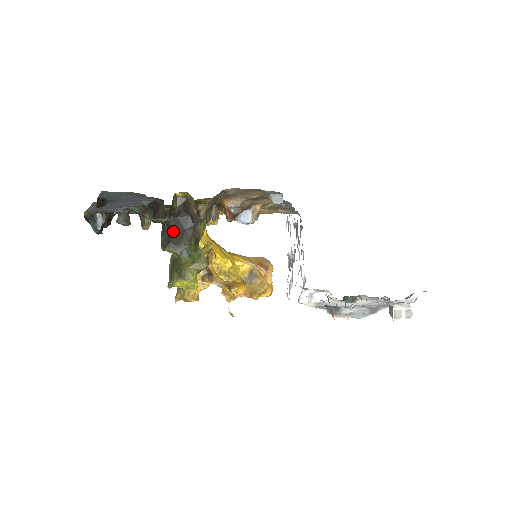
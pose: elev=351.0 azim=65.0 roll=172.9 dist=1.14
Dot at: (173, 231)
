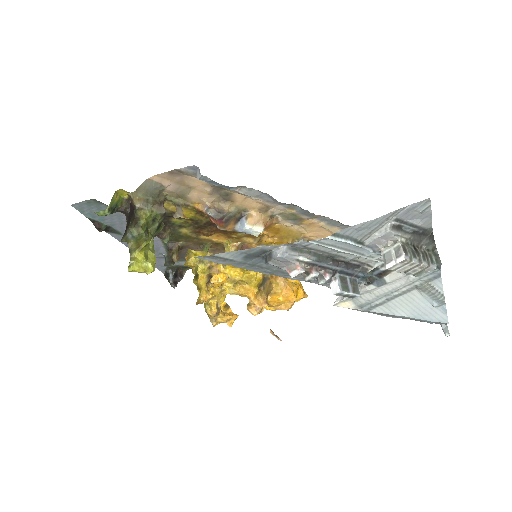
Dot at: (127, 225)
